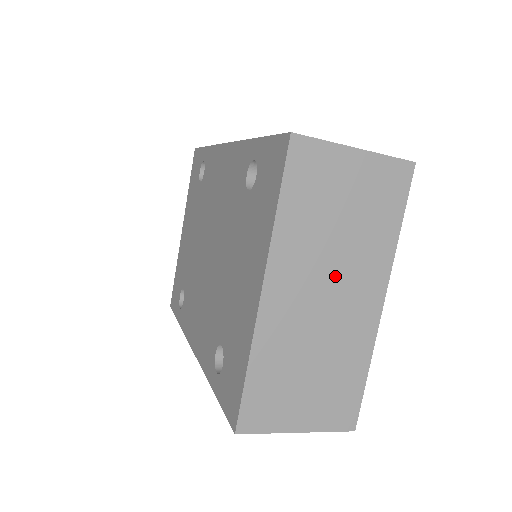
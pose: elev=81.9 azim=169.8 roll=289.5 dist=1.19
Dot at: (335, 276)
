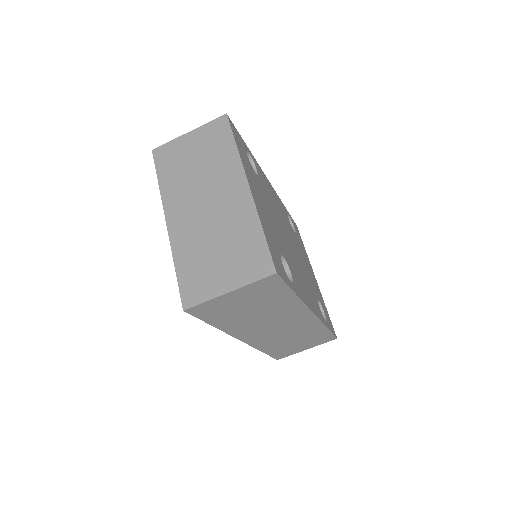
Dot at: (207, 191)
